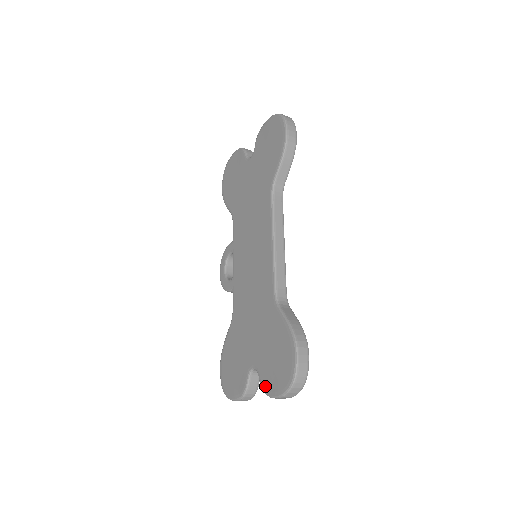
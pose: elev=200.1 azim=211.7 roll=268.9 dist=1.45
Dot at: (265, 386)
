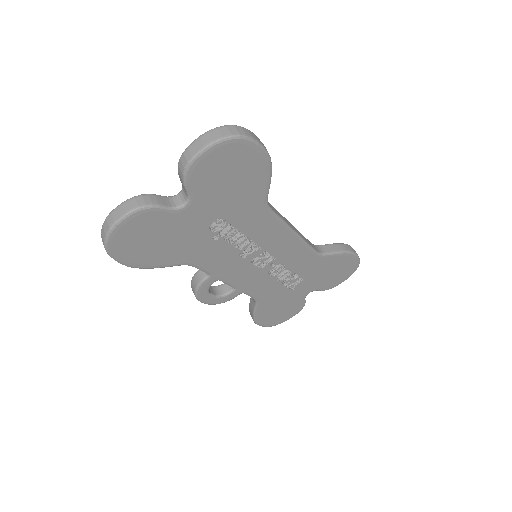
Dot at: occluded
